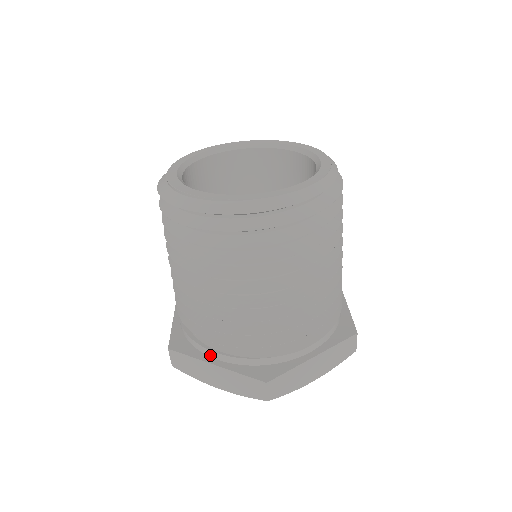
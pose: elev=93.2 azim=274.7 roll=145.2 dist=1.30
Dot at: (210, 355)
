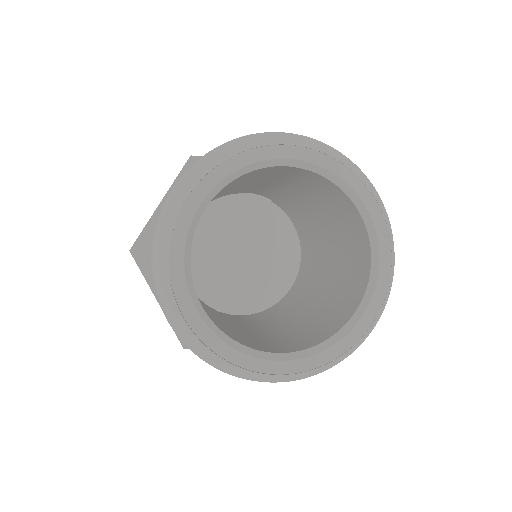
Dot at: occluded
